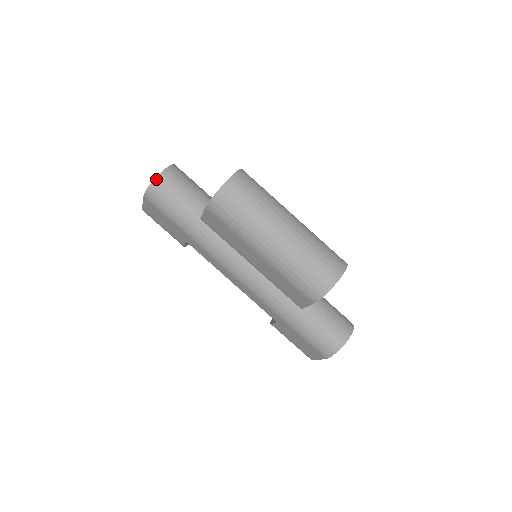
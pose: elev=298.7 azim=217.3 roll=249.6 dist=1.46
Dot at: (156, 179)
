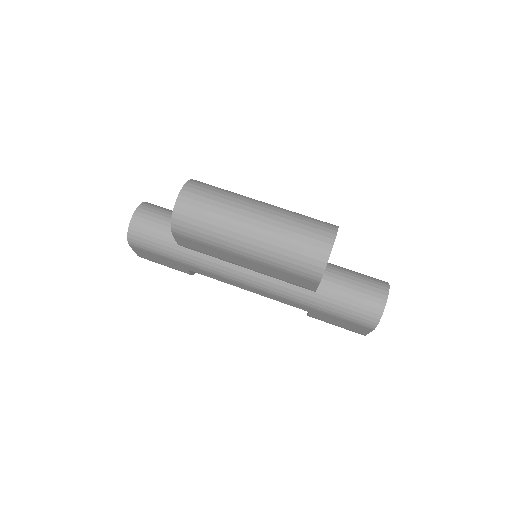
Dot at: (131, 224)
